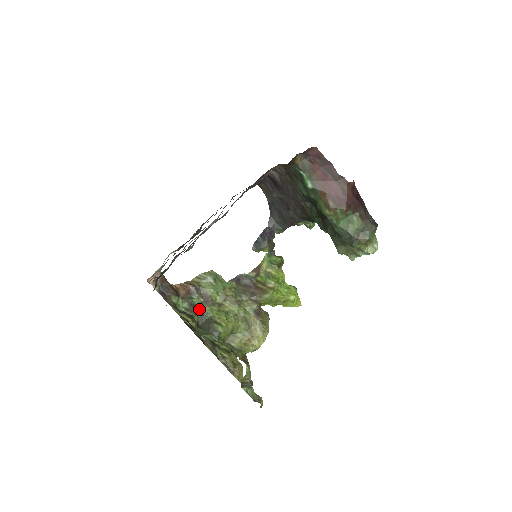
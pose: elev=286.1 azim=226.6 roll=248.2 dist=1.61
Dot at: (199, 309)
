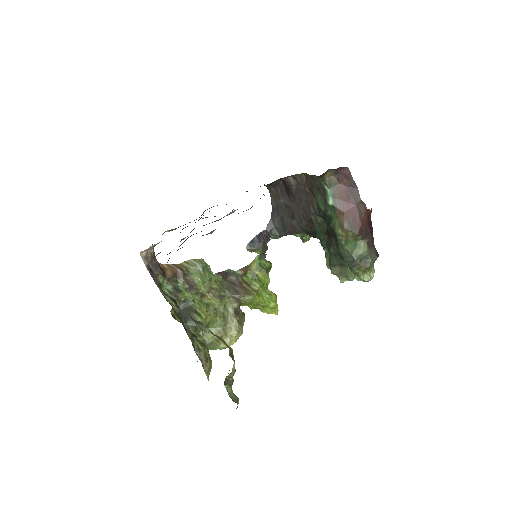
Dot at: (182, 295)
